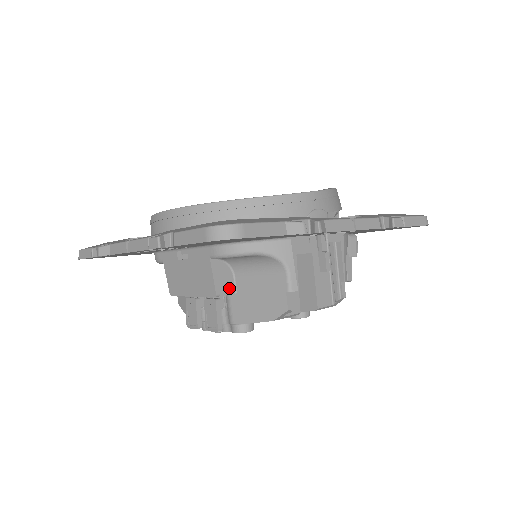
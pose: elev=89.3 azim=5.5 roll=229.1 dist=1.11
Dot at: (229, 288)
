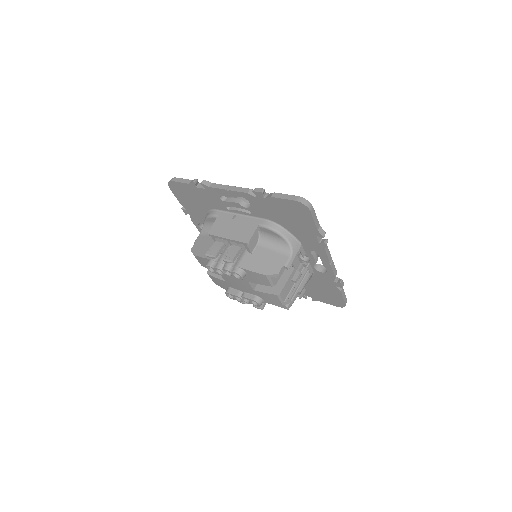
Dot at: (251, 248)
